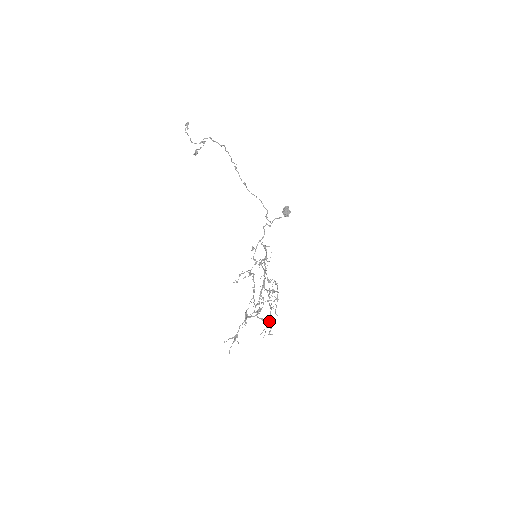
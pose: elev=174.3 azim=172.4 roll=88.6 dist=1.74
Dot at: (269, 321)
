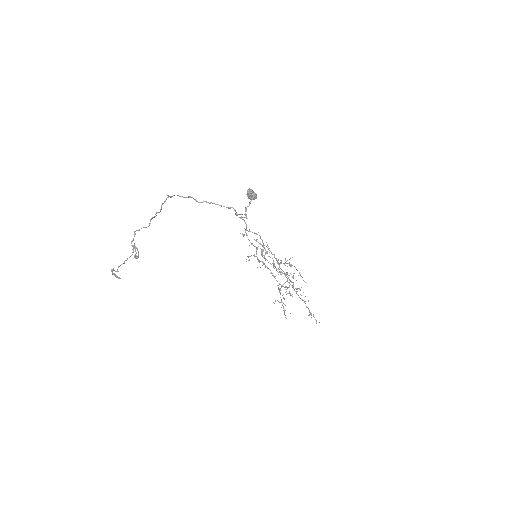
Dot at: (309, 312)
